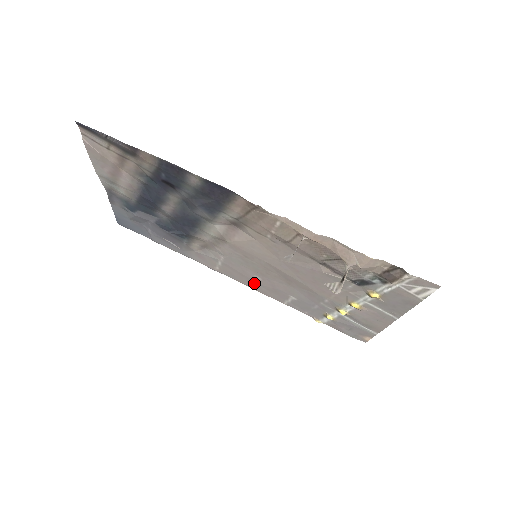
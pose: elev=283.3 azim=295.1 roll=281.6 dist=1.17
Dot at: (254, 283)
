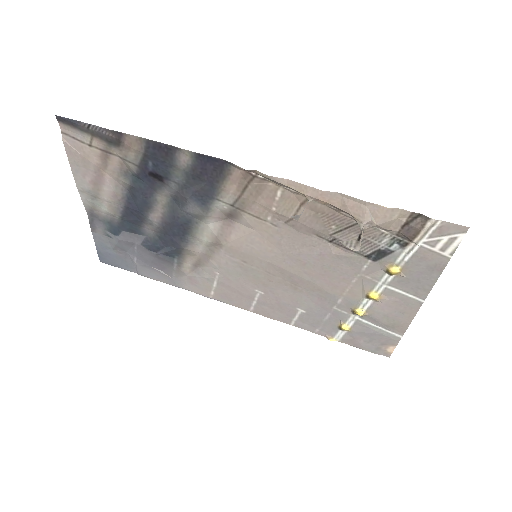
Dot at: (255, 303)
